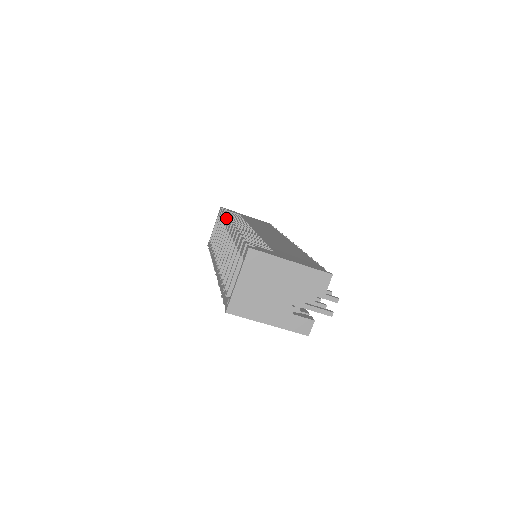
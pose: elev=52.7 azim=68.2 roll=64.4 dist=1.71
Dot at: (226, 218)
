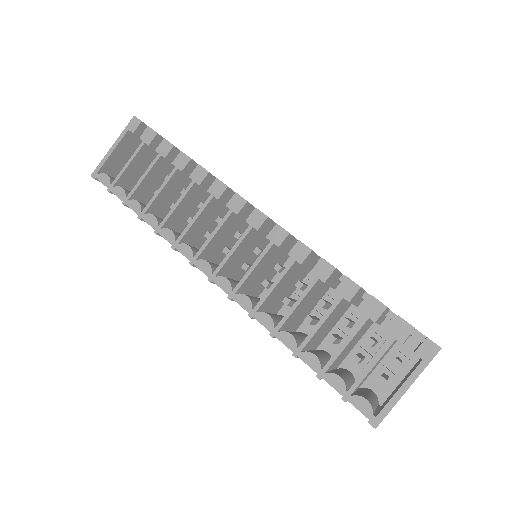
Dot at: (216, 181)
